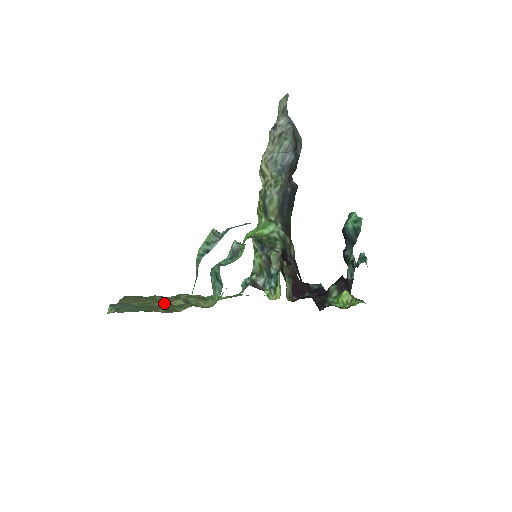
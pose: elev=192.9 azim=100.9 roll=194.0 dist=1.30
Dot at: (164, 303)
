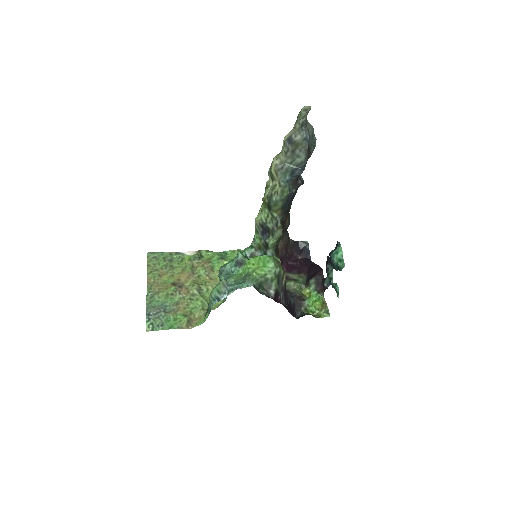
Dot at: (182, 291)
